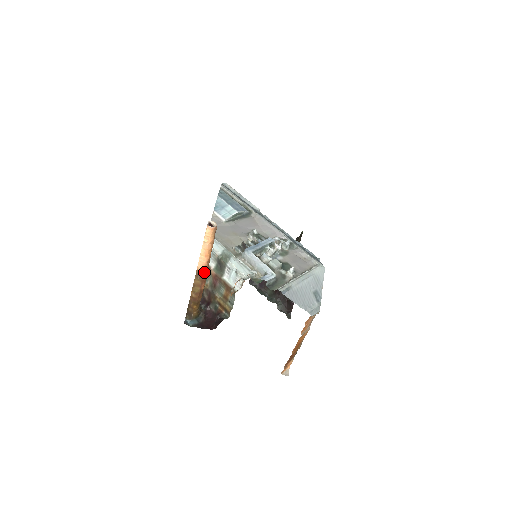
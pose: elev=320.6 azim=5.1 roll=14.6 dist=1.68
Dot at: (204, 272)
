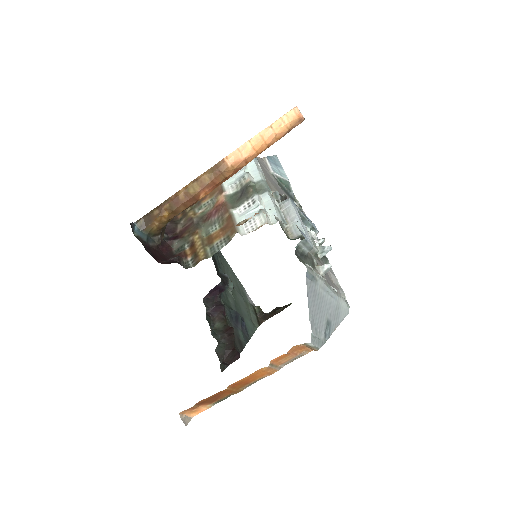
Dot at: (227, 171)
